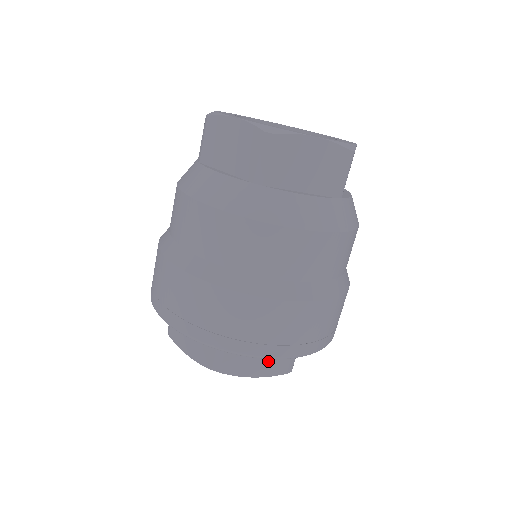
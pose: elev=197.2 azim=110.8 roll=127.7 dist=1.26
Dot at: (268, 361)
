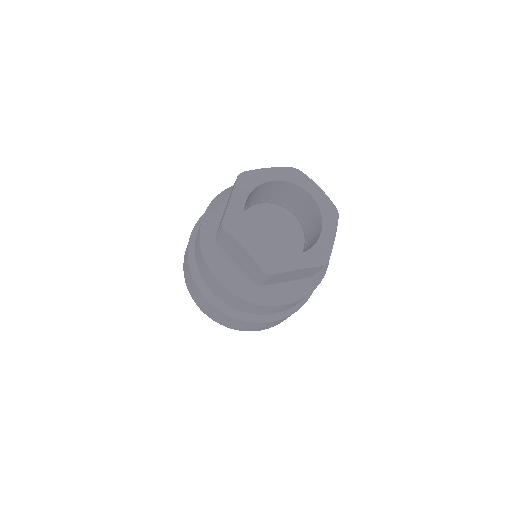
Dot at: occluded
